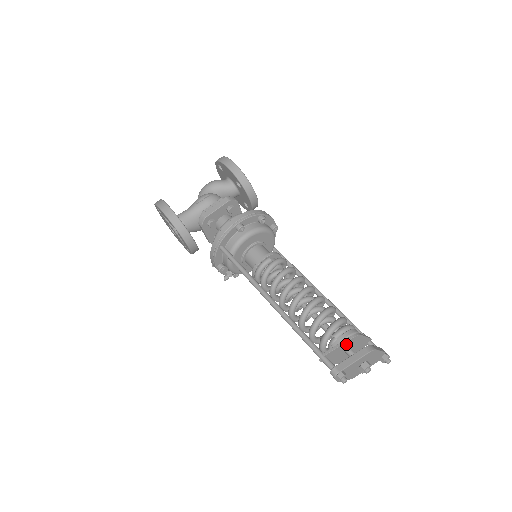
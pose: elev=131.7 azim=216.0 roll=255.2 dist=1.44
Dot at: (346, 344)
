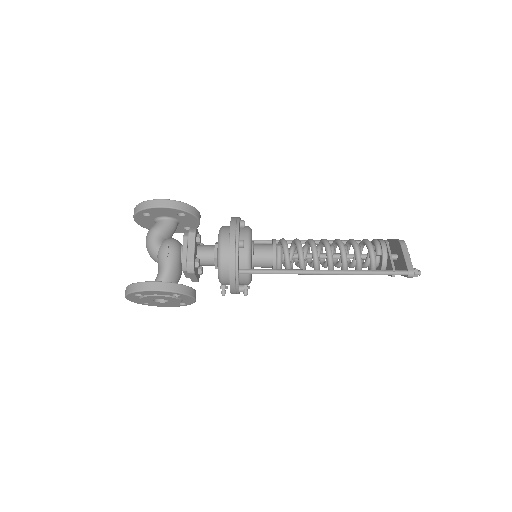
Dot at: occluded
